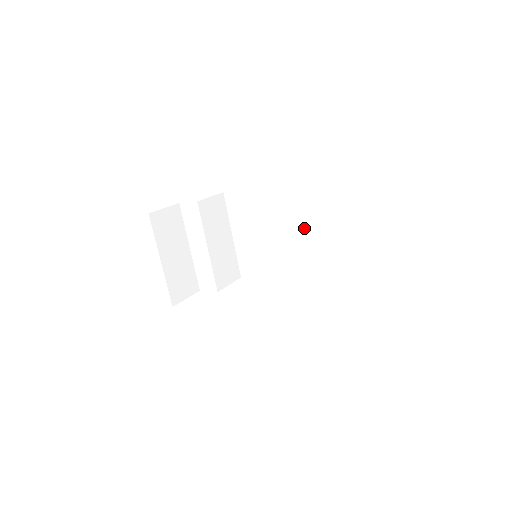
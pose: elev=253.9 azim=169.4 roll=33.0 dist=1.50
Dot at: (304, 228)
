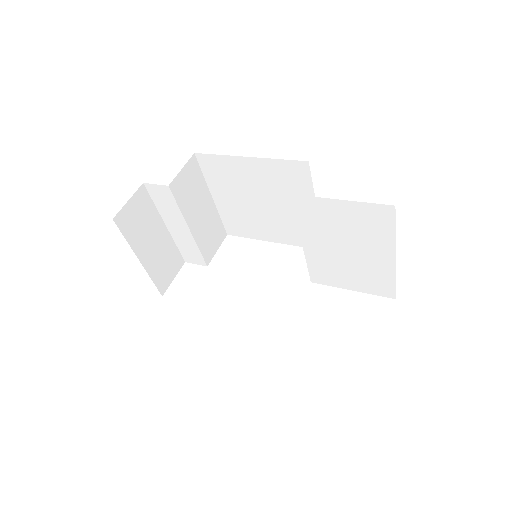
Dot at: (313, 229)
